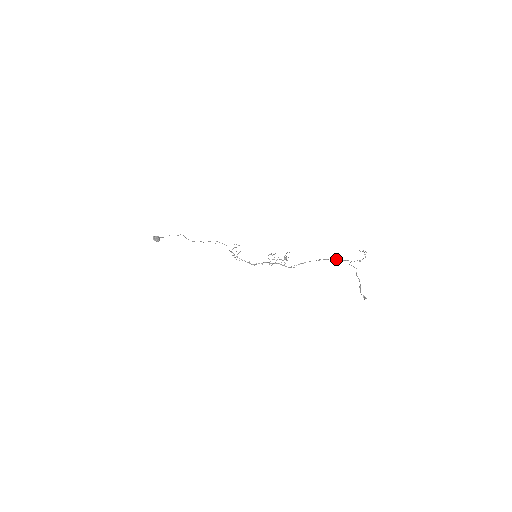
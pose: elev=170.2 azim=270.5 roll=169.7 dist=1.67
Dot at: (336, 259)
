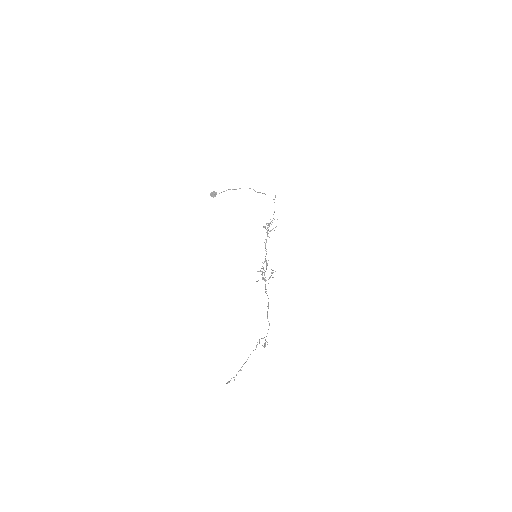
Dot at: (268, 321)
